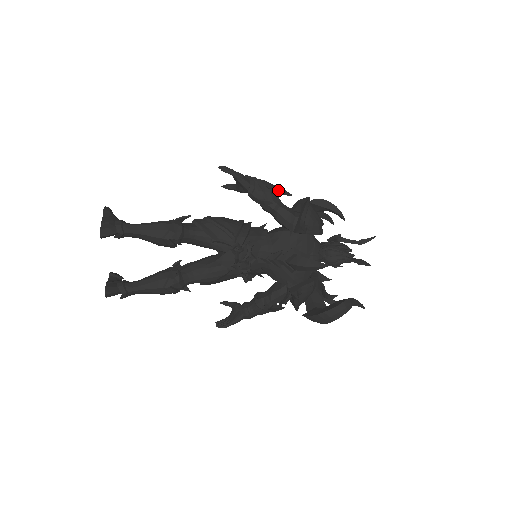
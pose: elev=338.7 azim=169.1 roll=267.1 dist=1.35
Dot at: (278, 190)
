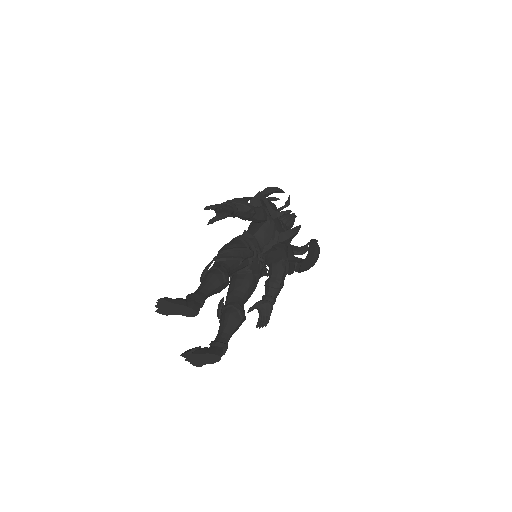
Dot at: (247, 199)
